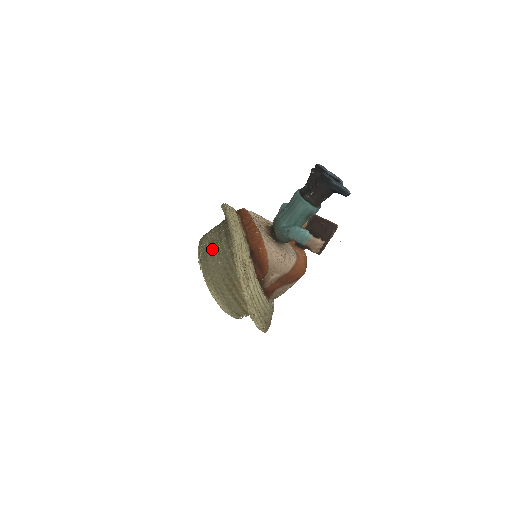
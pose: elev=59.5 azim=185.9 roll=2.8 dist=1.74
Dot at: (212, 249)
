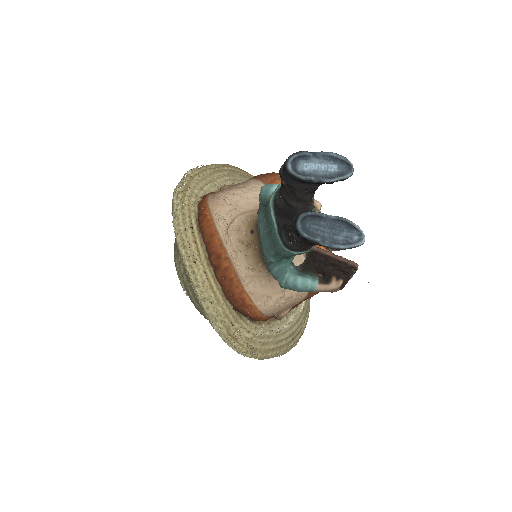
Dot at: (191, 289)
